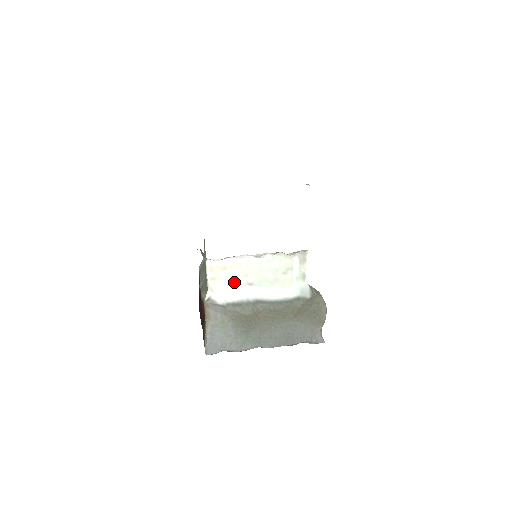
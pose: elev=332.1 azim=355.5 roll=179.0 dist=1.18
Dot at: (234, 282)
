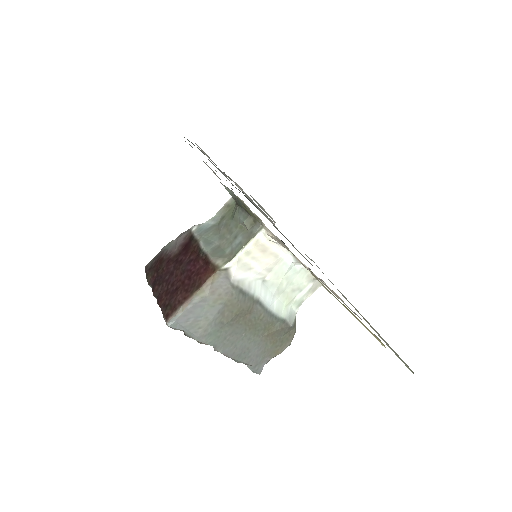
Dot at: (257, 269)
